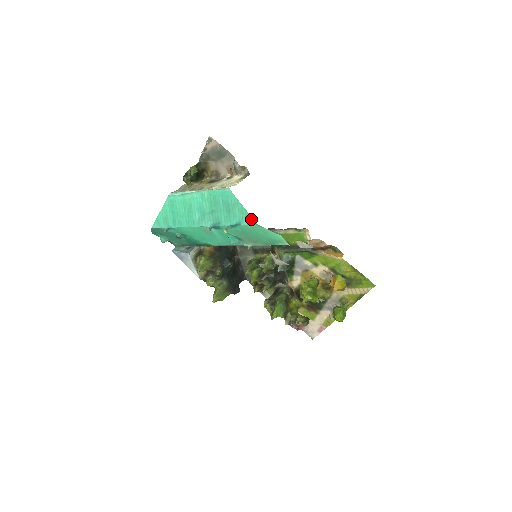
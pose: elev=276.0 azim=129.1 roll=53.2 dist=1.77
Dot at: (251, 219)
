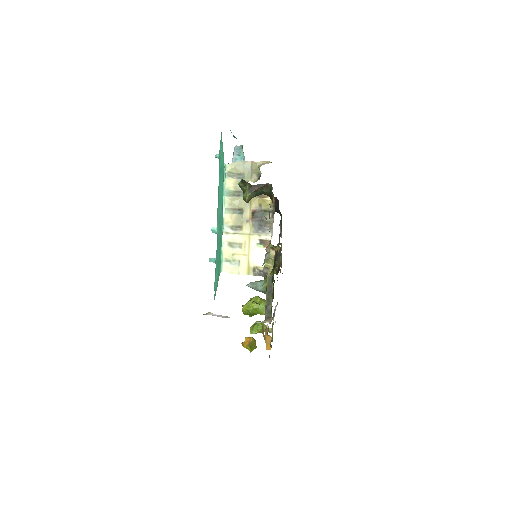
Dot at: (215, 295)
